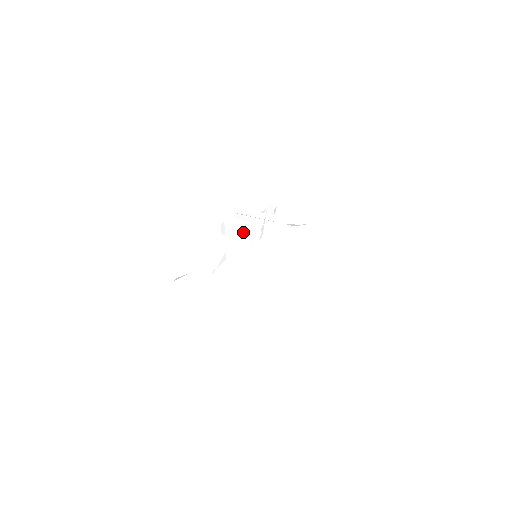
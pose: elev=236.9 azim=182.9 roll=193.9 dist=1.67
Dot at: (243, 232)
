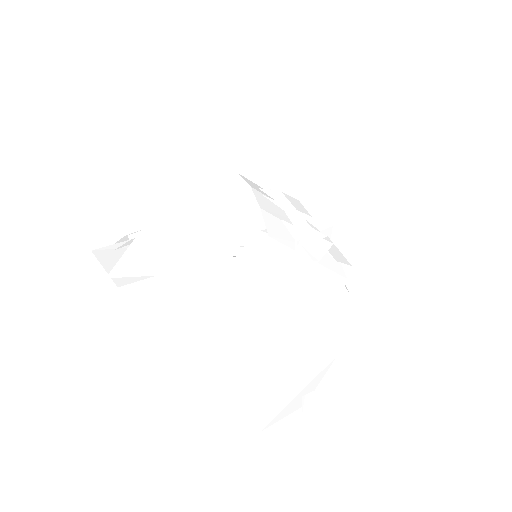
Dot at: (280, 217)
